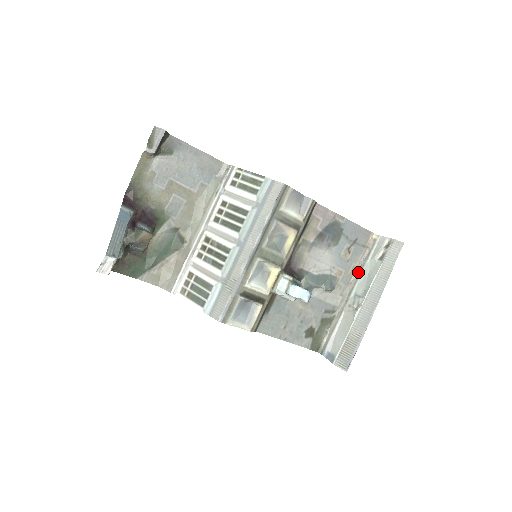
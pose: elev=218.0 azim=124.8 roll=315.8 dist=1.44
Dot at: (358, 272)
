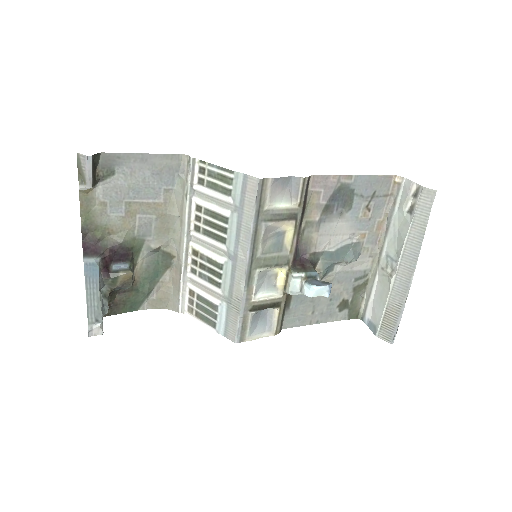
Dot at: (385, 226)
